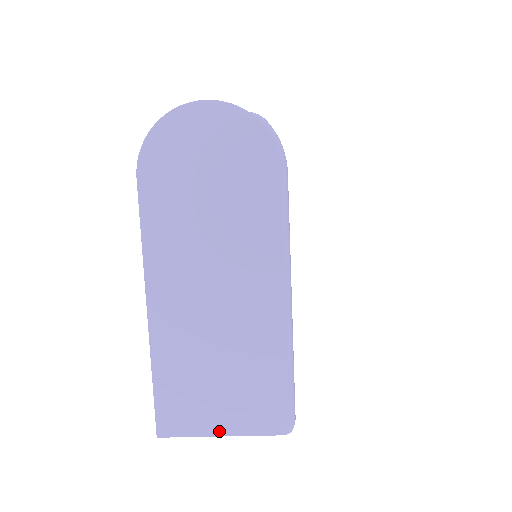
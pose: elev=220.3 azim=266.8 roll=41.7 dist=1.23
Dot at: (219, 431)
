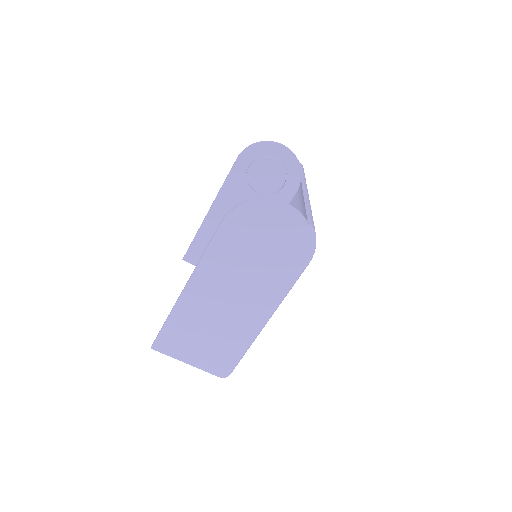
Dot at: (188, 361)
